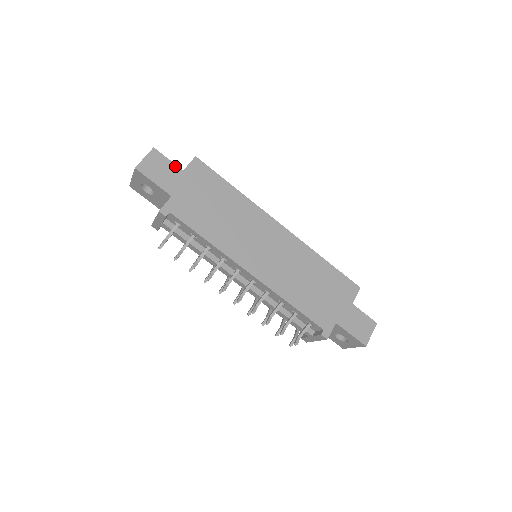
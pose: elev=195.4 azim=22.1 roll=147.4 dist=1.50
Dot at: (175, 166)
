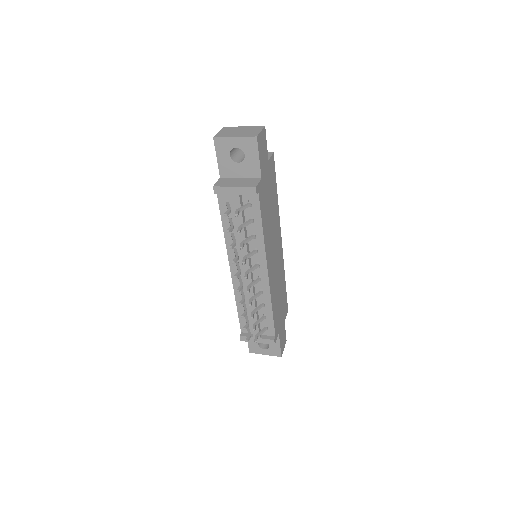
Dot at: (267, 153)
